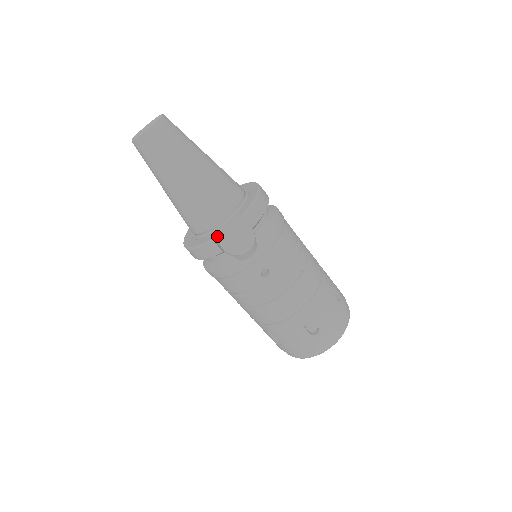
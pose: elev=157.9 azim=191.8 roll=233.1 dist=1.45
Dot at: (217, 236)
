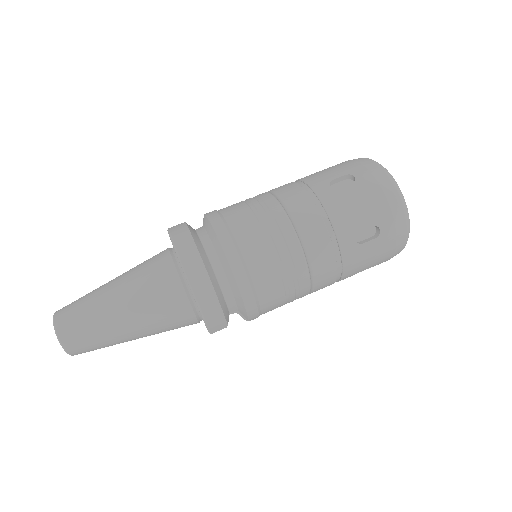
Dot at: occluded
